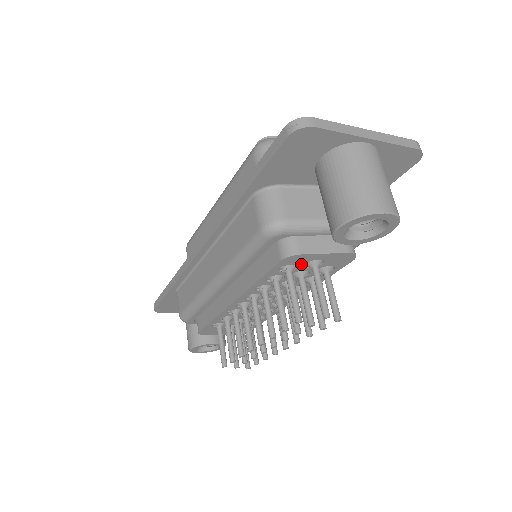
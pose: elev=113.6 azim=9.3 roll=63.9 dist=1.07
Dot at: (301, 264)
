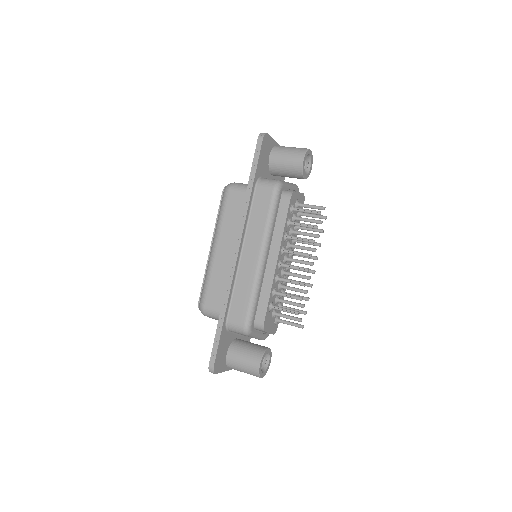
Dot at: (294, 204)
